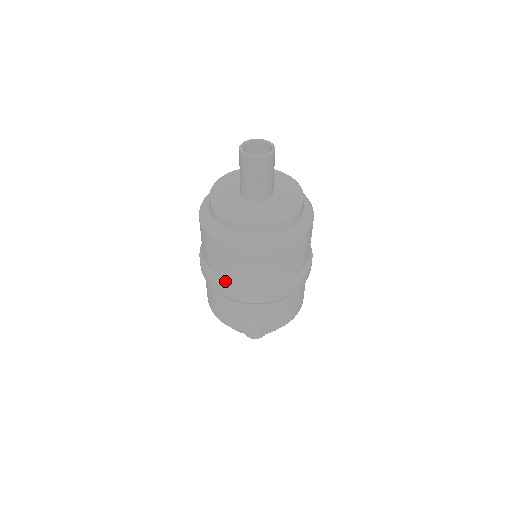
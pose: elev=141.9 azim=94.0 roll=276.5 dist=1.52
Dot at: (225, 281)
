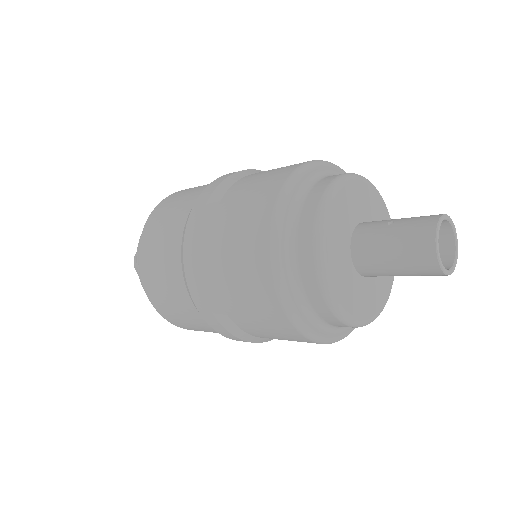
Dot at: occluded
